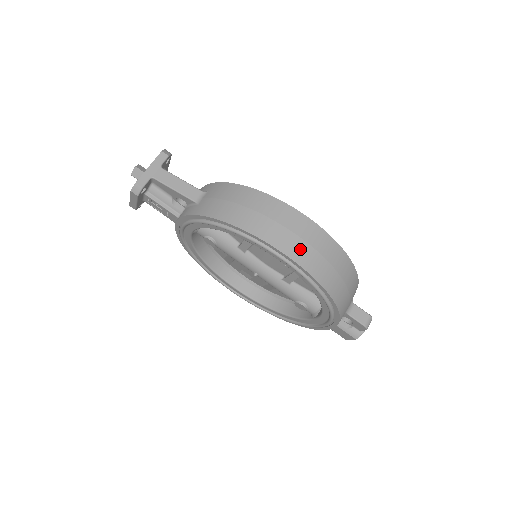
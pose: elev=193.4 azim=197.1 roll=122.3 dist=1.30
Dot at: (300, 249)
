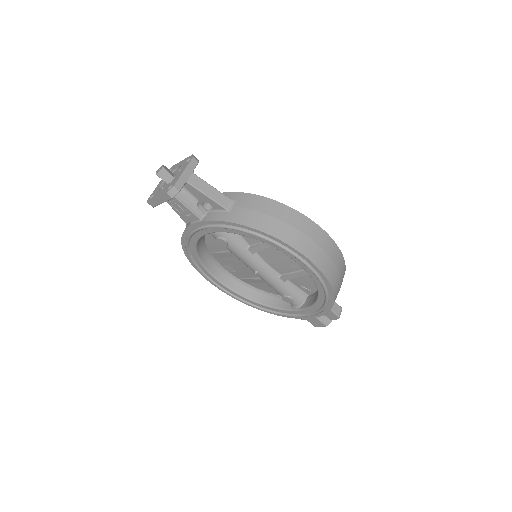
Dot at: (323, 259)
